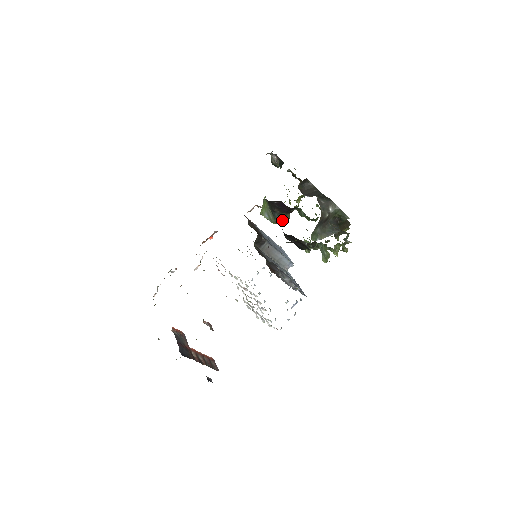
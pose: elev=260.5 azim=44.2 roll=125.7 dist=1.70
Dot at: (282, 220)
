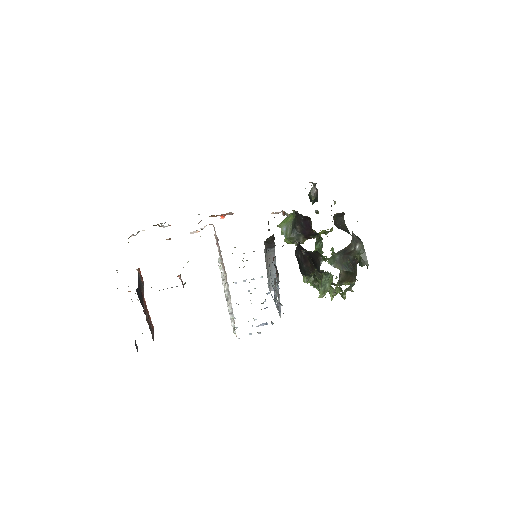
Dot at: (296, 241)
